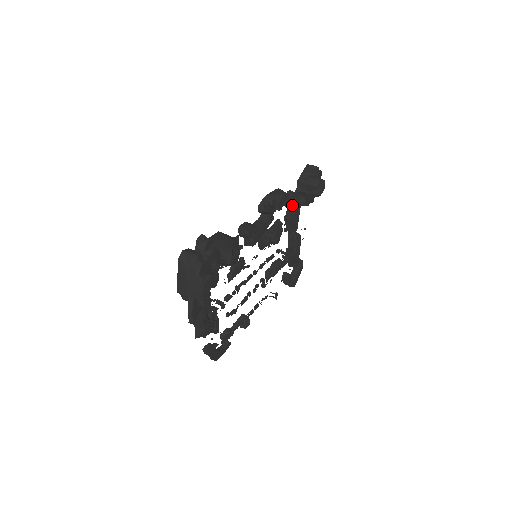
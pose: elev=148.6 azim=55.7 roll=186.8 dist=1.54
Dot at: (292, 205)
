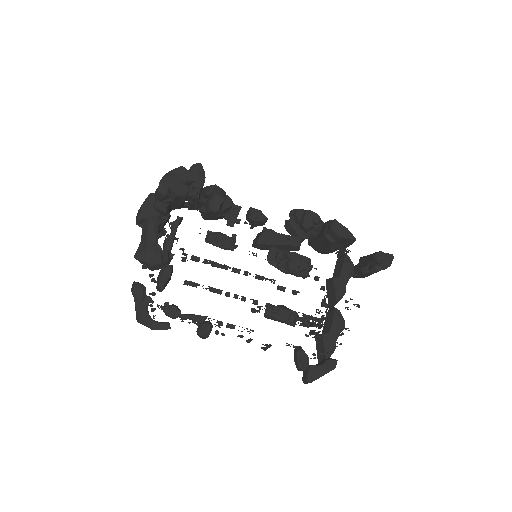
Dot at: (323, 233)
